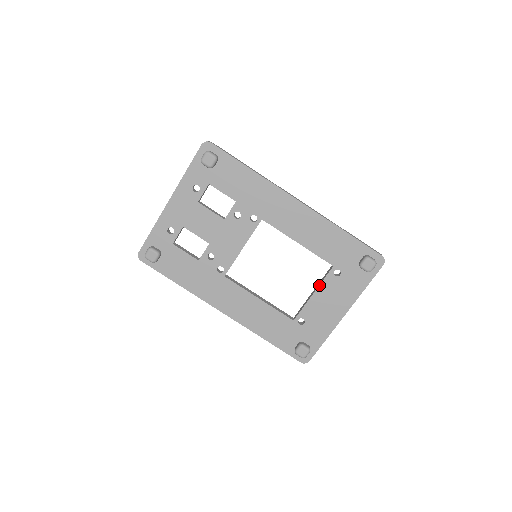
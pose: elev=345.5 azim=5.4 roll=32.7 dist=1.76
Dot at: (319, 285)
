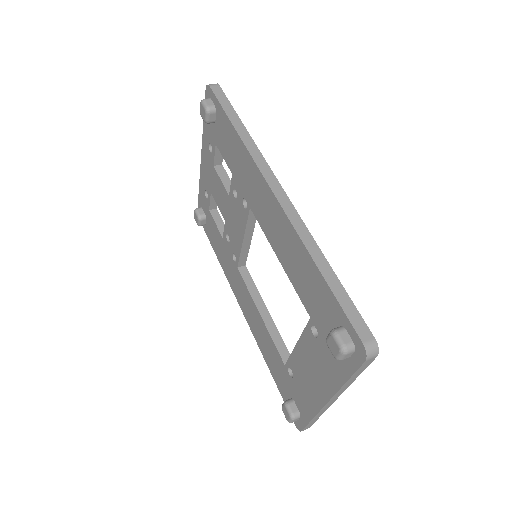
Dot at: (300, 336)
